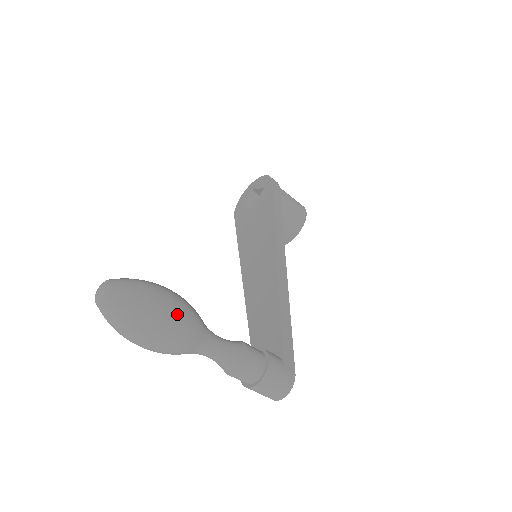
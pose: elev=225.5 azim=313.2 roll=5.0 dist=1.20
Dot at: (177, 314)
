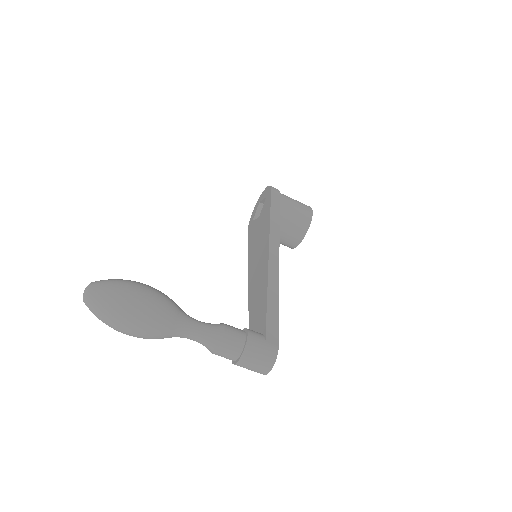
Dot at: (148, 301)
